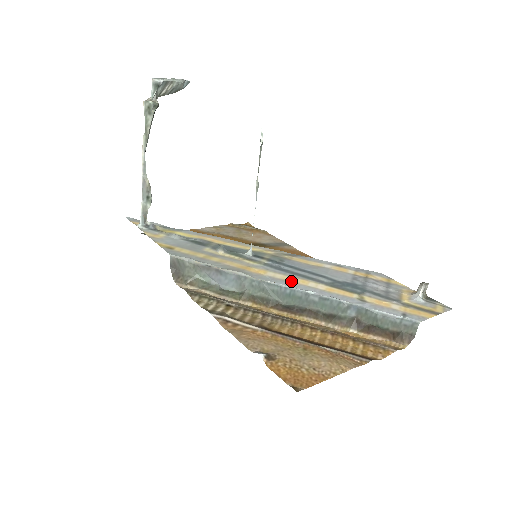
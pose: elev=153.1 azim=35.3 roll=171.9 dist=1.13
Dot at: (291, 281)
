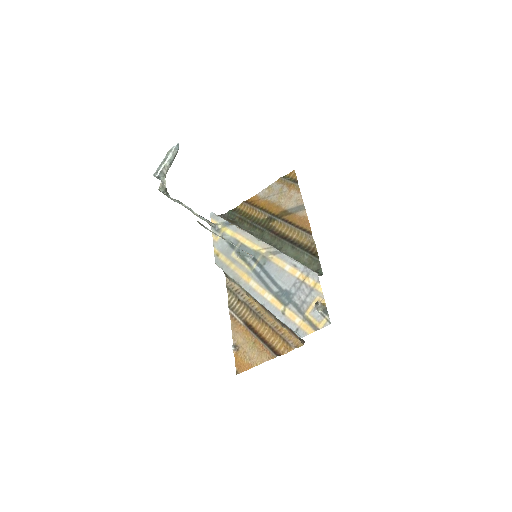
Dot at: (257, 291)
